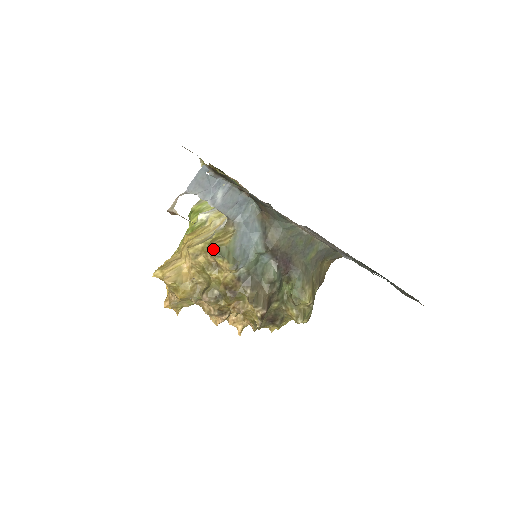
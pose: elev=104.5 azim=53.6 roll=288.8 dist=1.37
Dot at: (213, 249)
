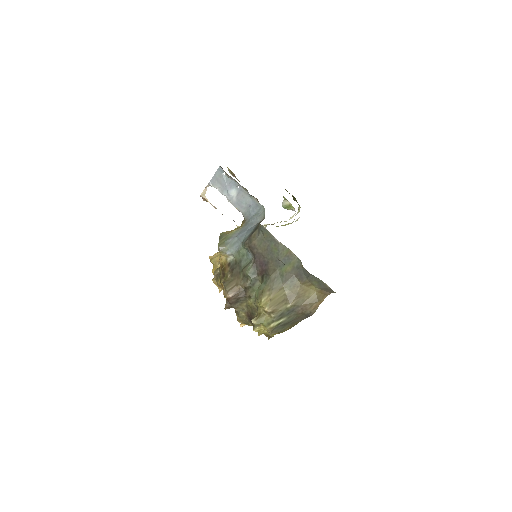
Dot at: (221, 234)
